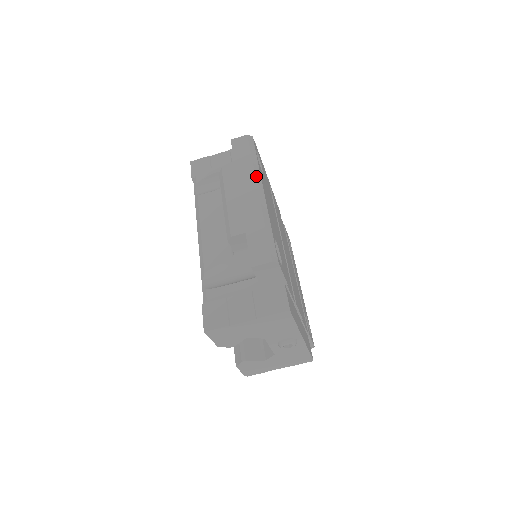
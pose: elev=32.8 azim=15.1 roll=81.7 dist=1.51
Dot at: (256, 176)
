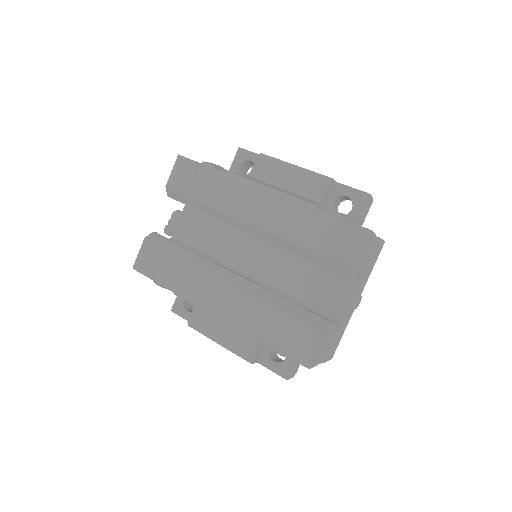
Dot at: occluded
